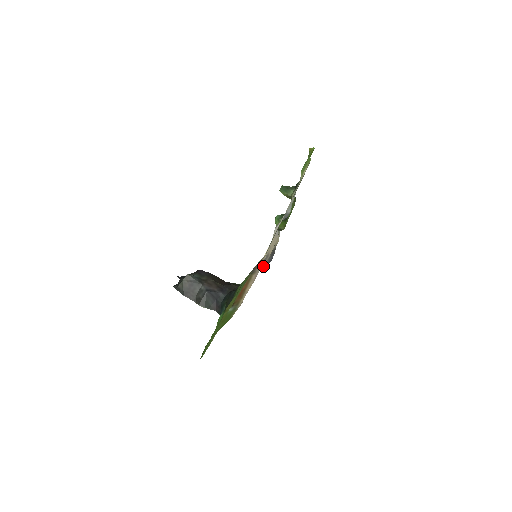
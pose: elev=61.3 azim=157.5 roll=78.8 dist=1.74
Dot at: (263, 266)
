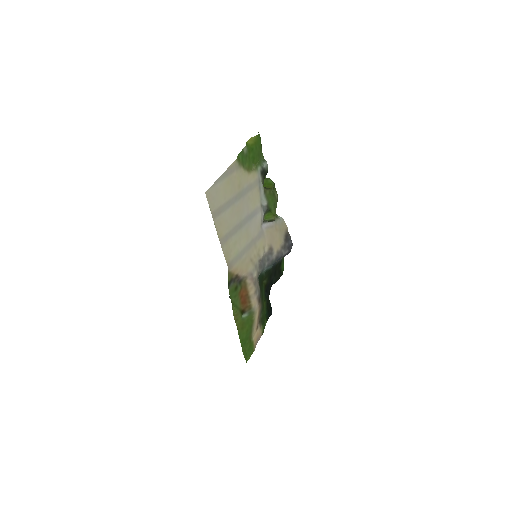
Dot at: (275, 258)
